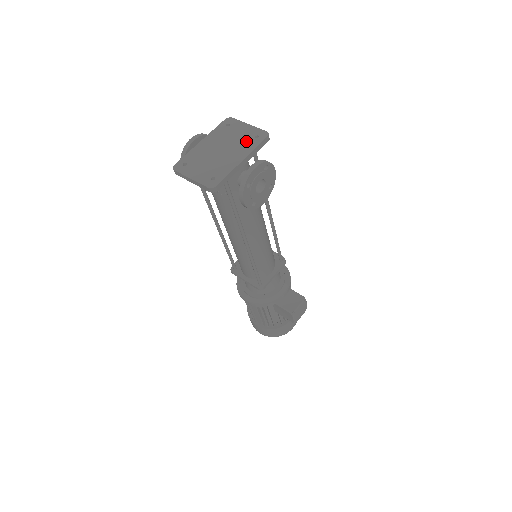
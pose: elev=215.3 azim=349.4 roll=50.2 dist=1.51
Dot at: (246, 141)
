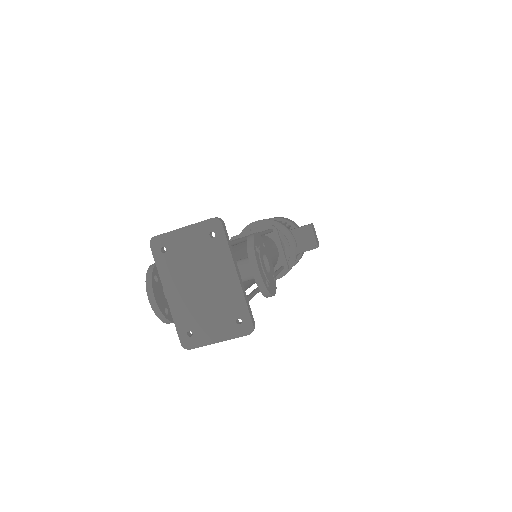
Dot at: (209, 250)
